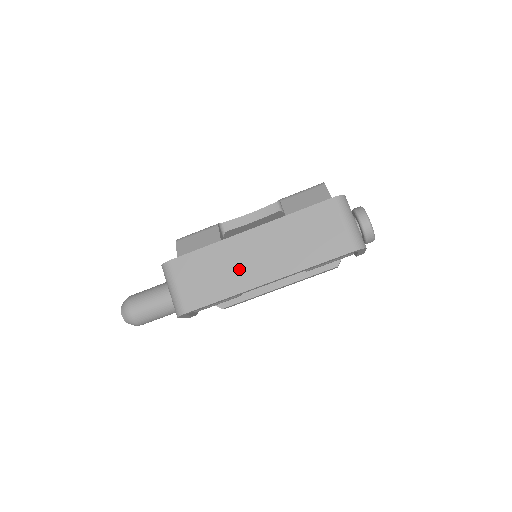
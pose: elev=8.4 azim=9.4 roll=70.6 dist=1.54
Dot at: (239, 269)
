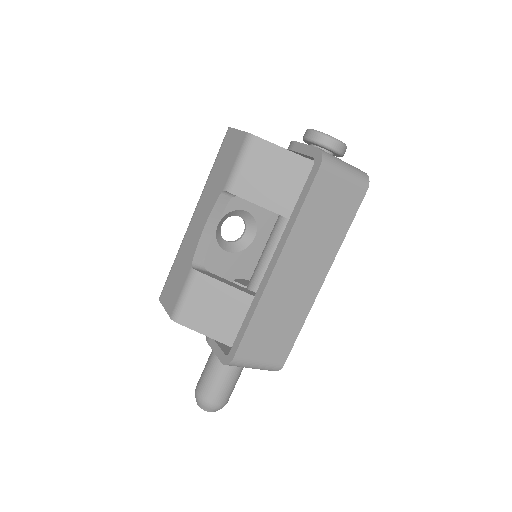
Dot at: (294, 299)
